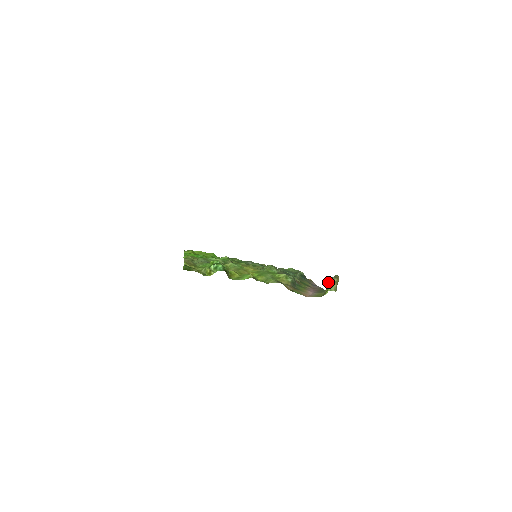
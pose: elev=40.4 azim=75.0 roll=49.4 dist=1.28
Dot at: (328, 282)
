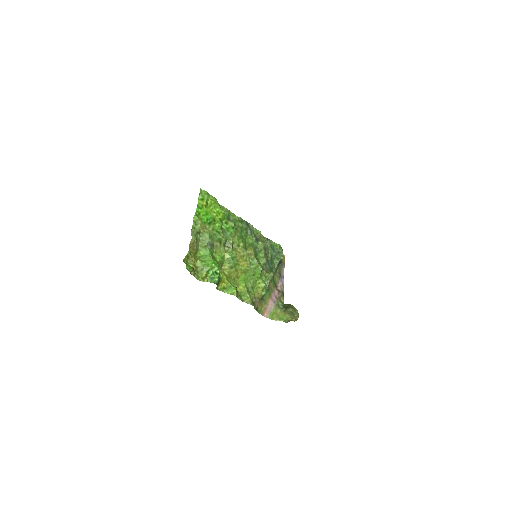
Dot at: (289, 309)
